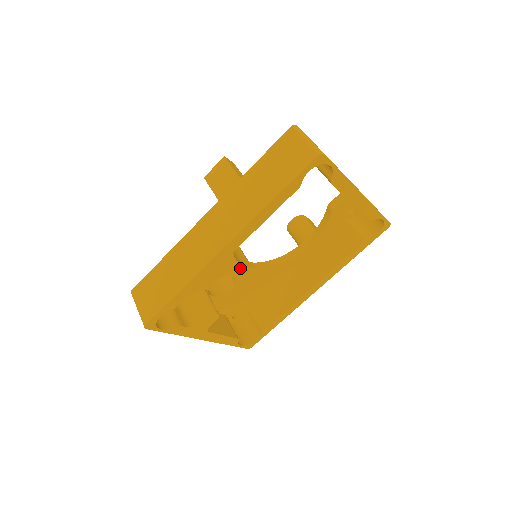
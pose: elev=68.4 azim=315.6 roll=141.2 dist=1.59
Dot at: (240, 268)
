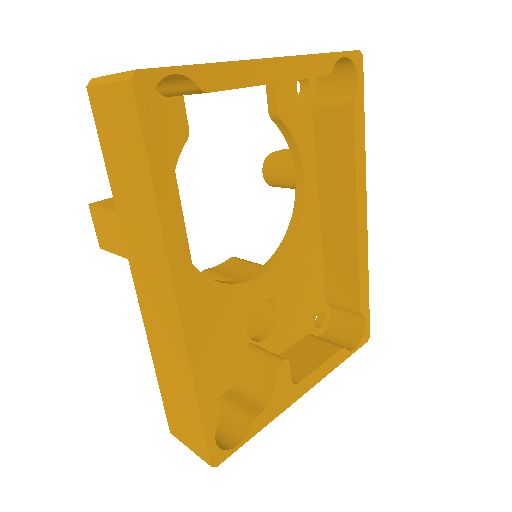
Dot at: (256, 285)
